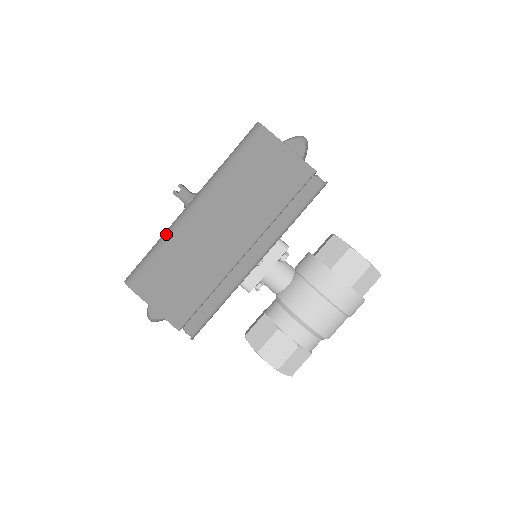
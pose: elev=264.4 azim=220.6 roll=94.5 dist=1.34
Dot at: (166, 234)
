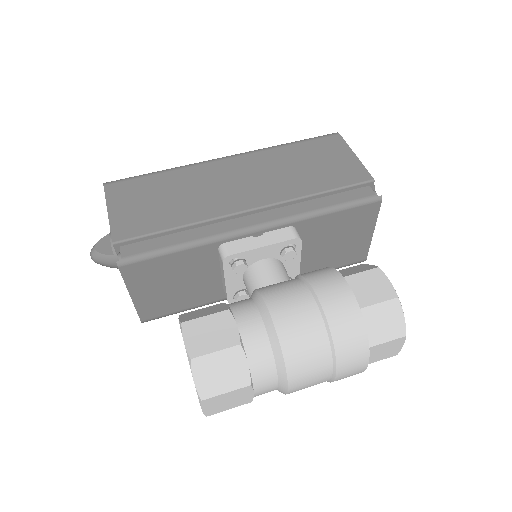
Dot at: (182, 166)
